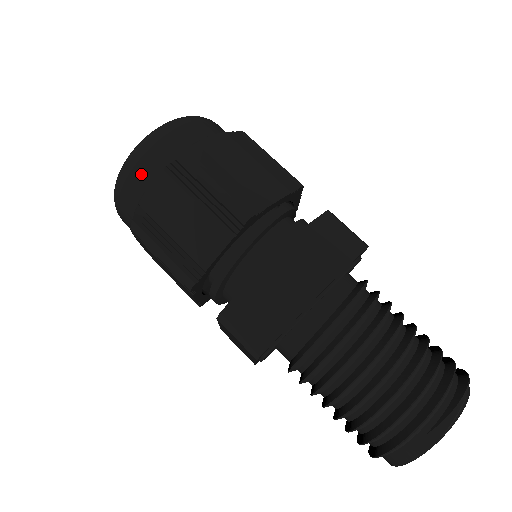
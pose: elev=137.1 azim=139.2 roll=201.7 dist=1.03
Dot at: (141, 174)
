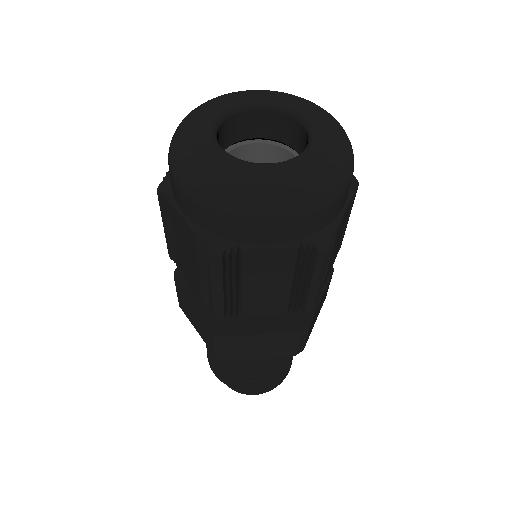
Dot at: (183, 201)
